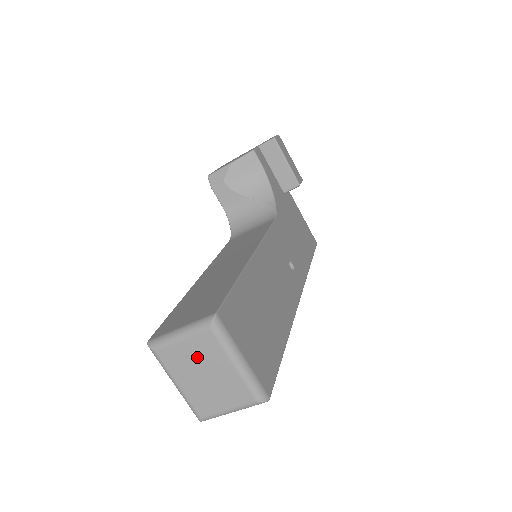
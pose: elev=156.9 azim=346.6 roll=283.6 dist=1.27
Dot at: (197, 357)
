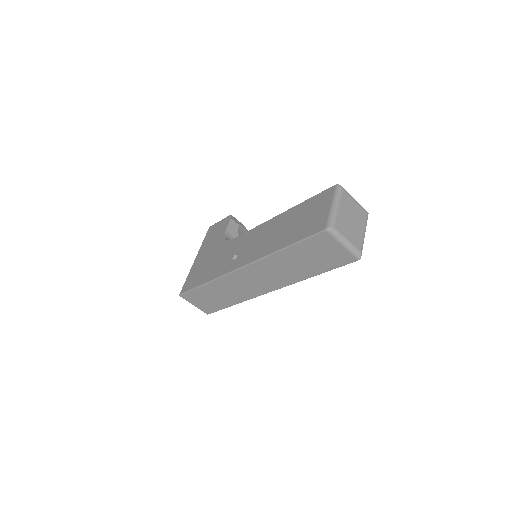
Dot at: (355, 212)
